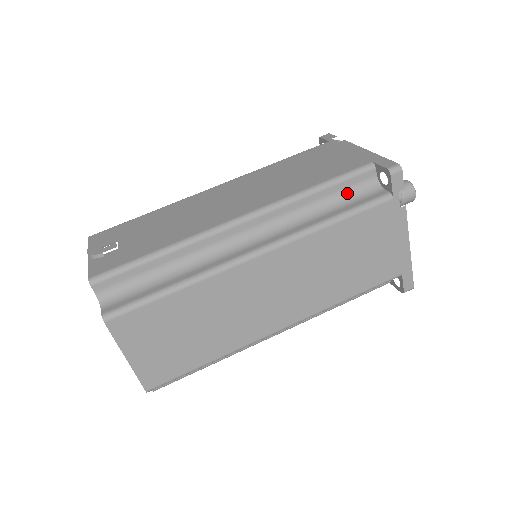
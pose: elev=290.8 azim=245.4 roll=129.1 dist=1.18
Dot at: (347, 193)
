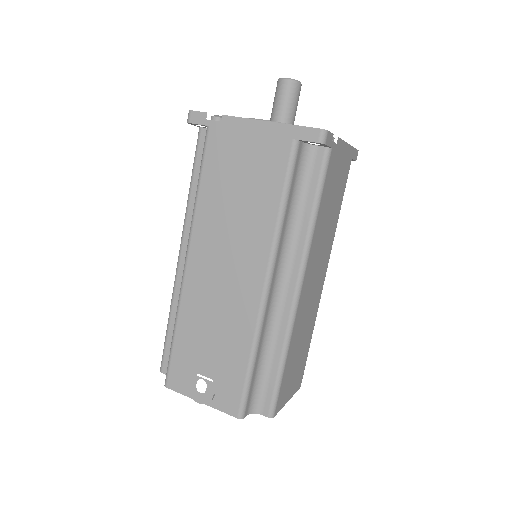
Dot at: (298, 179)
